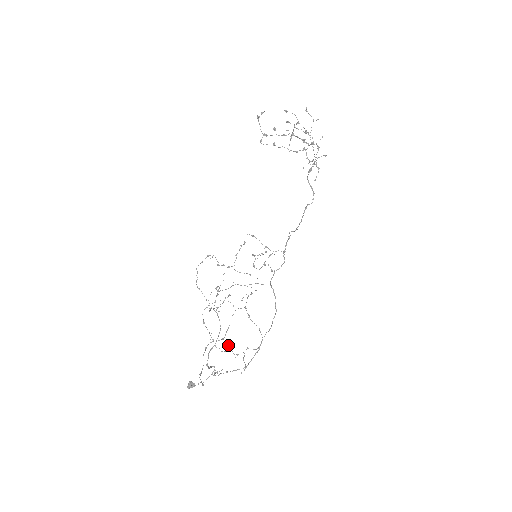
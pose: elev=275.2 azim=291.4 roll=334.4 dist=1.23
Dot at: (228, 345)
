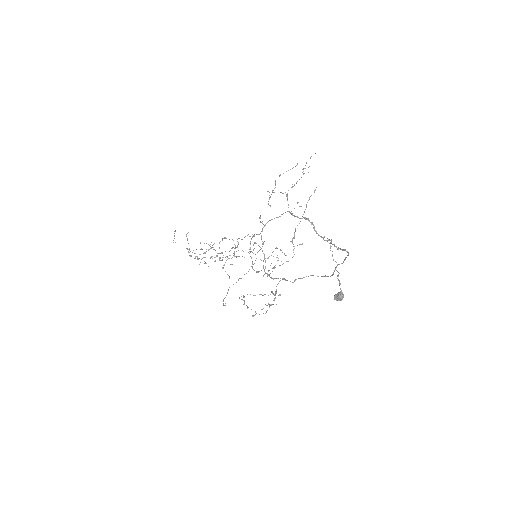
Dot at: (293, 186)
